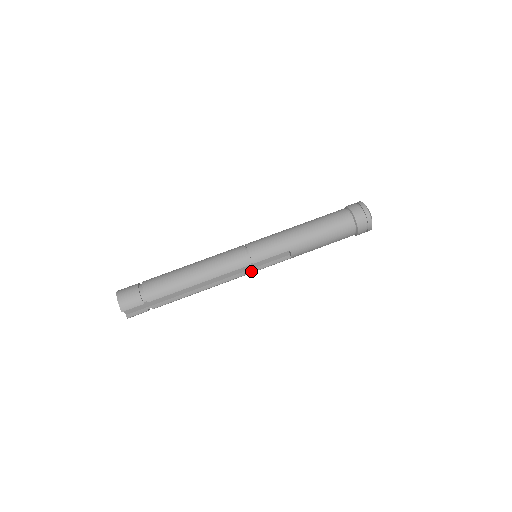
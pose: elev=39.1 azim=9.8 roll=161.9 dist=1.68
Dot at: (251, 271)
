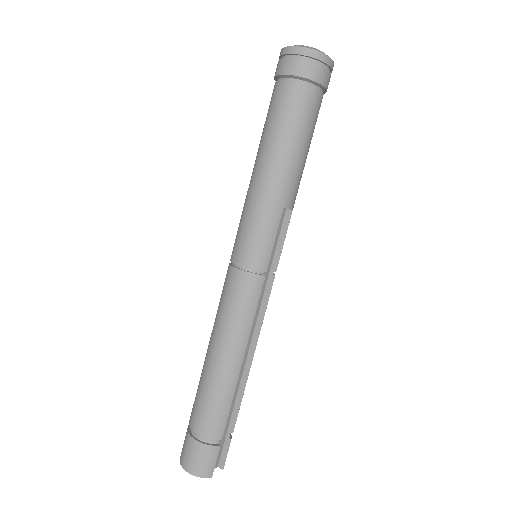
Dot at: (272, 277)
